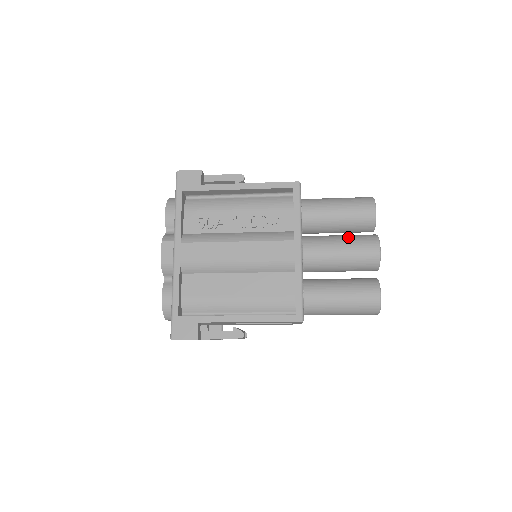
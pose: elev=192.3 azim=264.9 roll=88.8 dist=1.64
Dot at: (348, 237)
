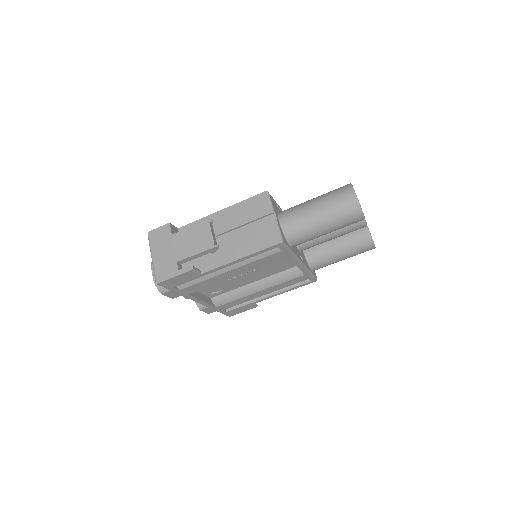
Dot at: occluded
